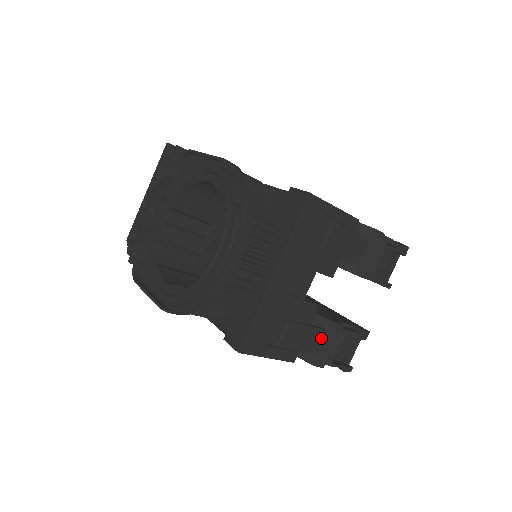
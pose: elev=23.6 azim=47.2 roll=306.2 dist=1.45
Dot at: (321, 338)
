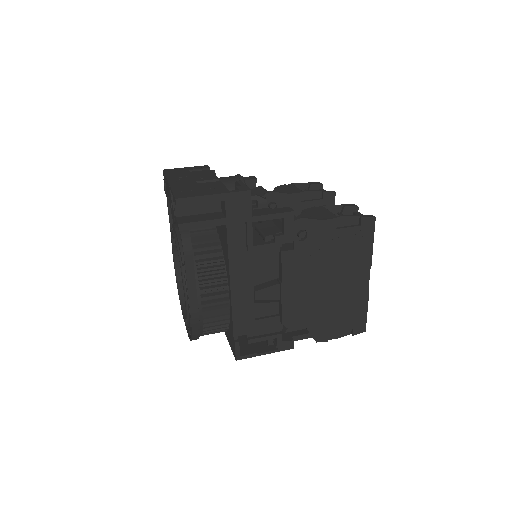
Dot at: occluded
